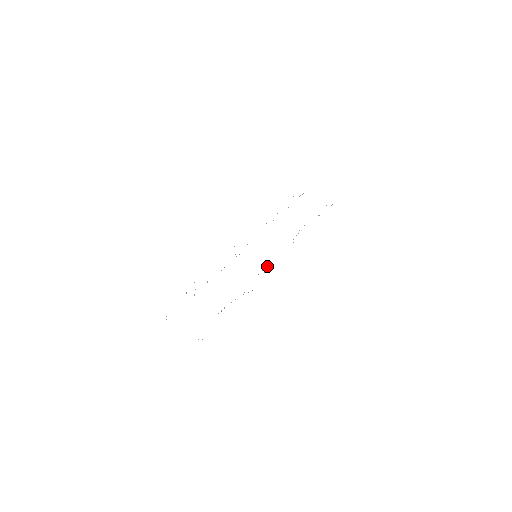
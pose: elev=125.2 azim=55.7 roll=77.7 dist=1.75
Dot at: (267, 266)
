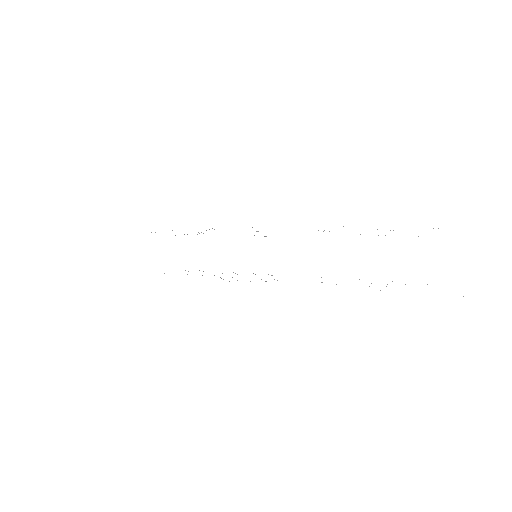
Dot at: occluded
